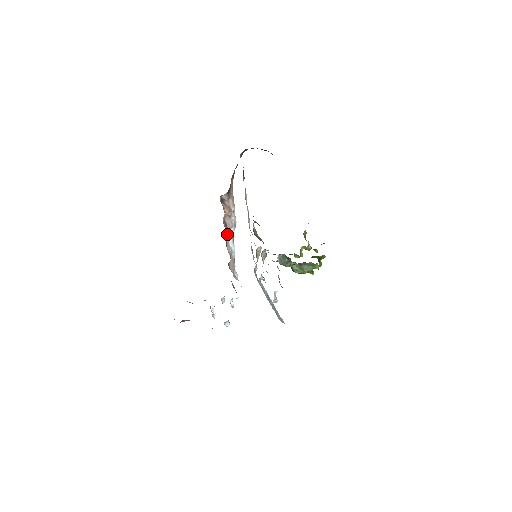
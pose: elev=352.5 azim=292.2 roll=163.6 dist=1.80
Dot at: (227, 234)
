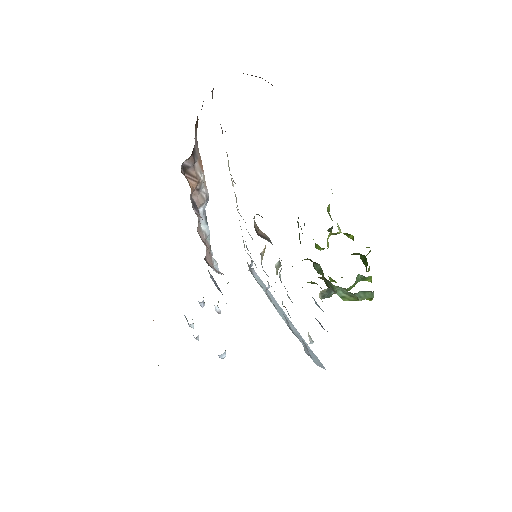
Dot at: (197, 216)
